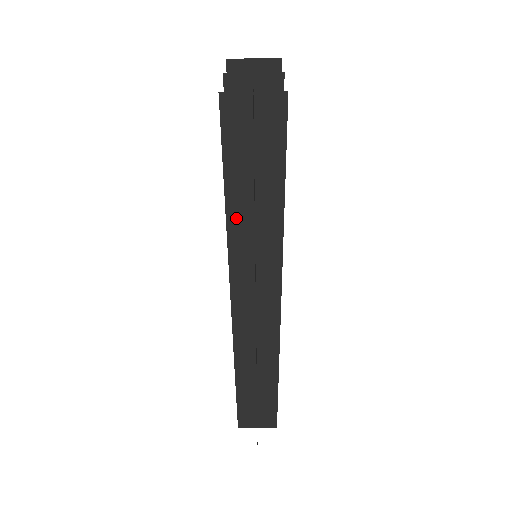
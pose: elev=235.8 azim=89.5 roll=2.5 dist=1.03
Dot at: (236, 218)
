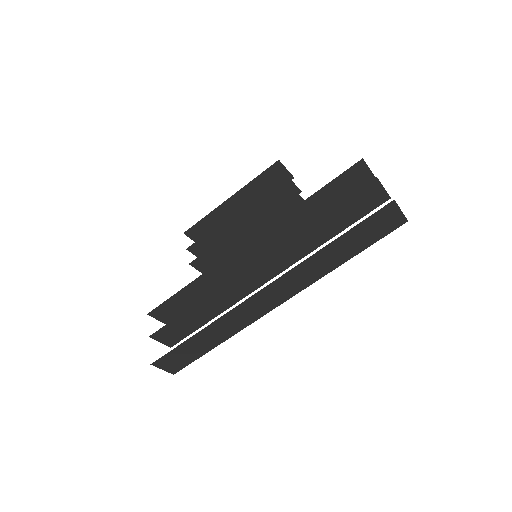
Dot at: (327, 250)
